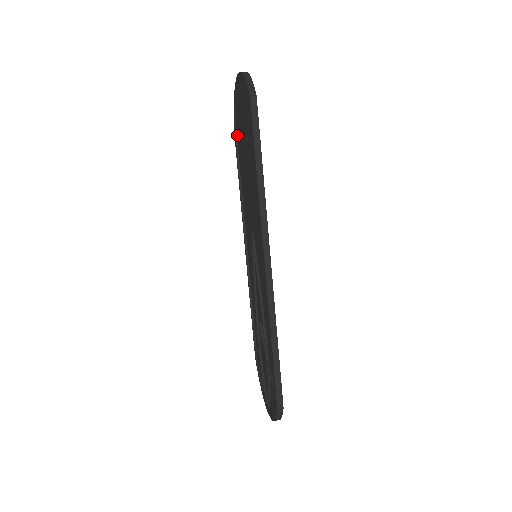
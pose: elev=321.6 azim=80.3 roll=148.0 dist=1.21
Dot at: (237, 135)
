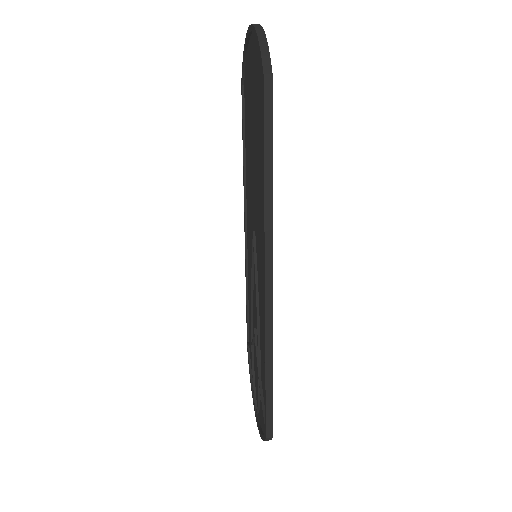
Dot at: (245, 95)
